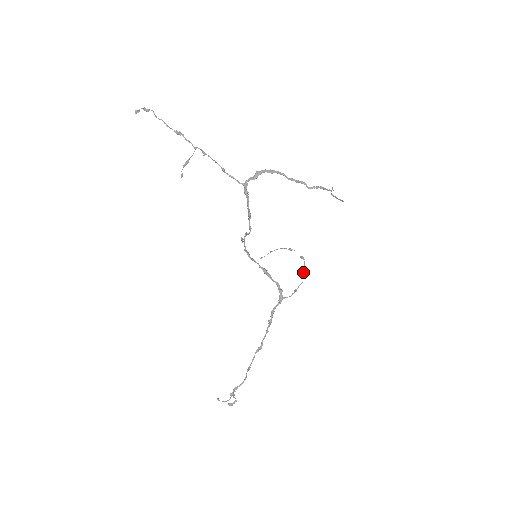
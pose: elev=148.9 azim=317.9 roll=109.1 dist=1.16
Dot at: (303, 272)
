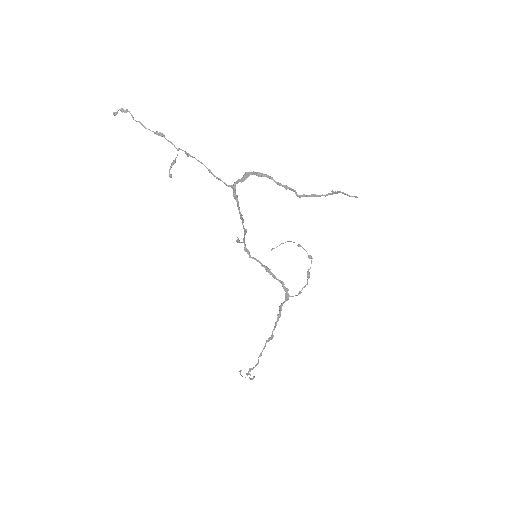
Dot at: (308, 274)
